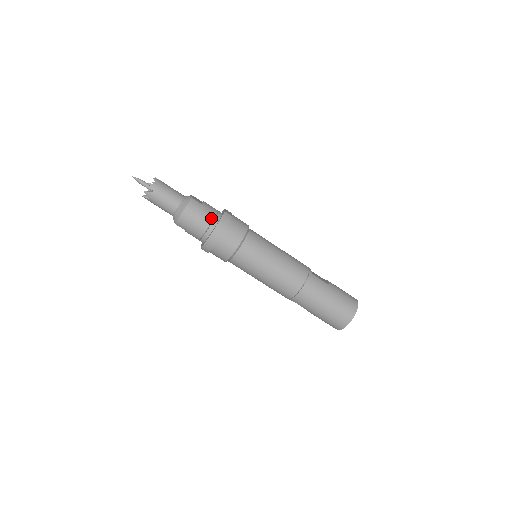
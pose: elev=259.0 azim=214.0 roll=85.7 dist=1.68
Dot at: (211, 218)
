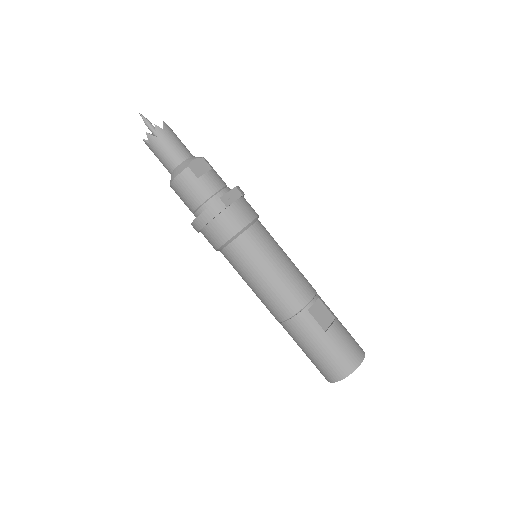
Dot at: (202, 200)
